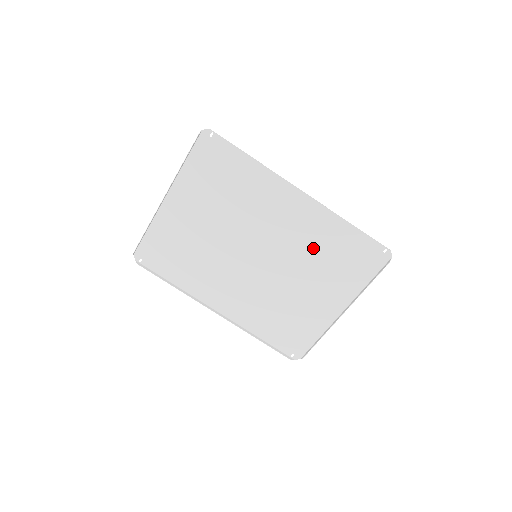
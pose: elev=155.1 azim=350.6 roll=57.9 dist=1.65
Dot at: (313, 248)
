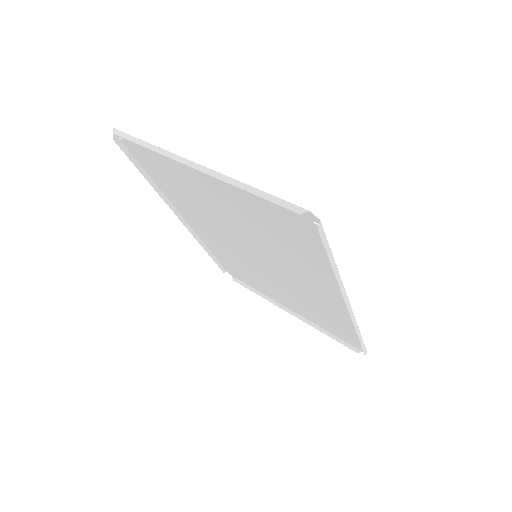
Dot at: (312, 302)
